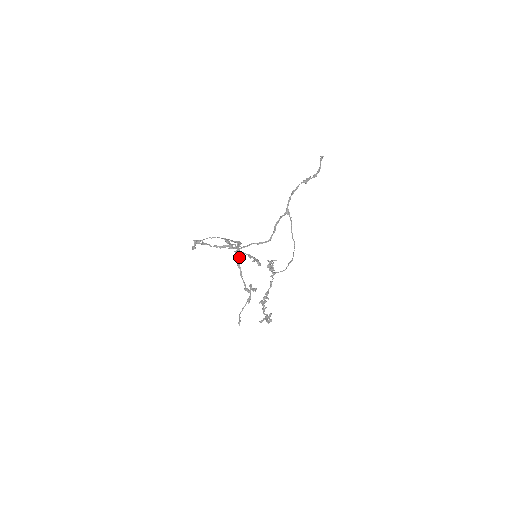
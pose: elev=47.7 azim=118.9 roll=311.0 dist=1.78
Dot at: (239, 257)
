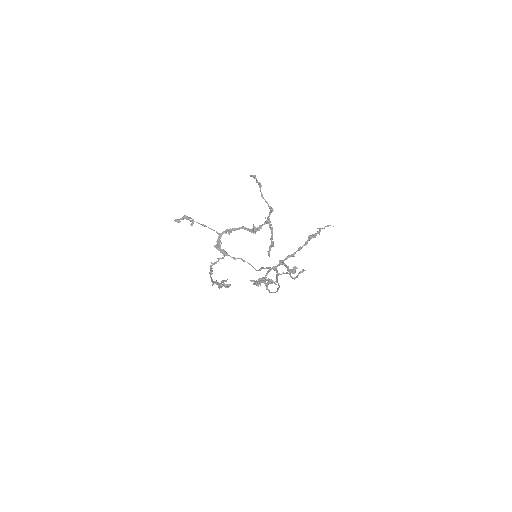
Dot at: occluded
